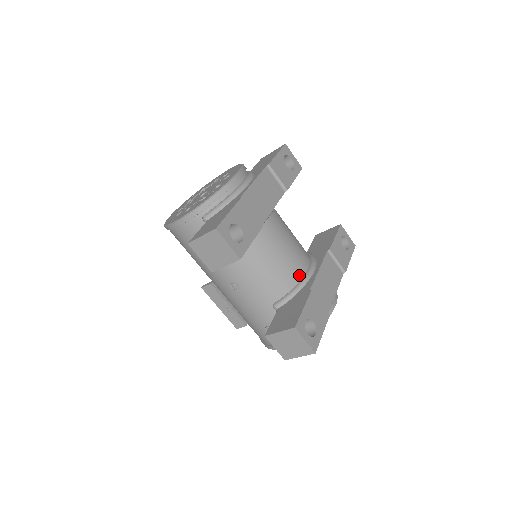
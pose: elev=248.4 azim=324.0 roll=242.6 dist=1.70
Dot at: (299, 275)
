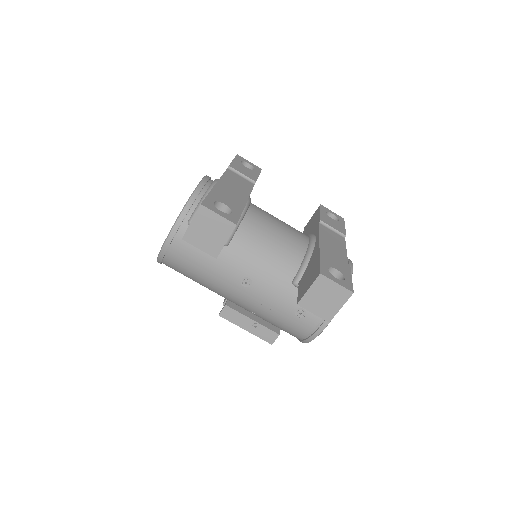
Dot at: (303, 246)
